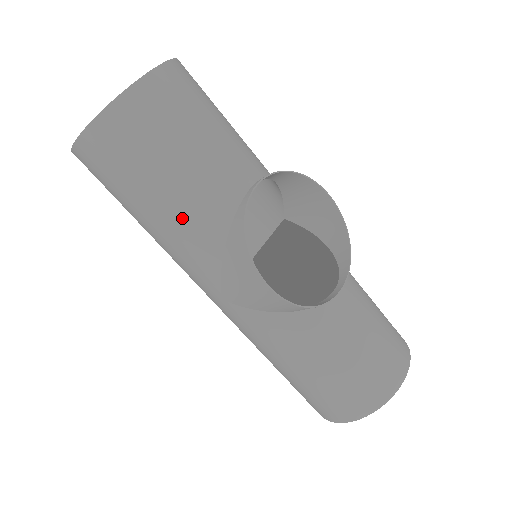
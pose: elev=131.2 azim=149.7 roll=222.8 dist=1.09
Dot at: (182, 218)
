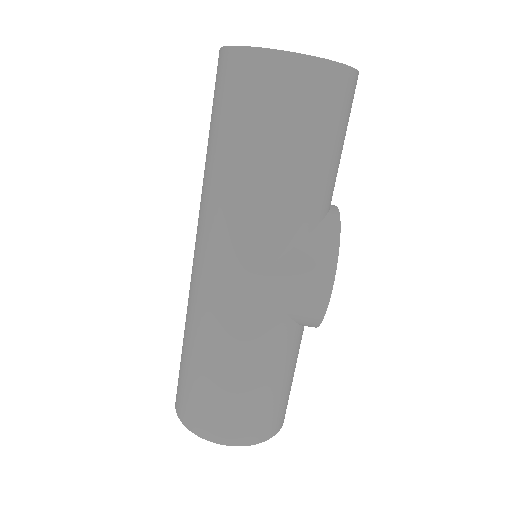
Dot at: (306, 189)
